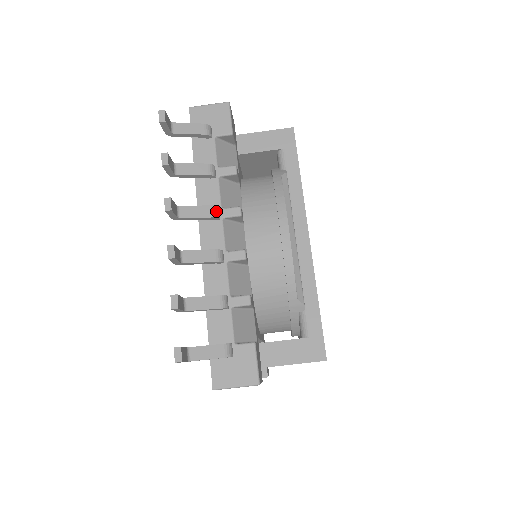
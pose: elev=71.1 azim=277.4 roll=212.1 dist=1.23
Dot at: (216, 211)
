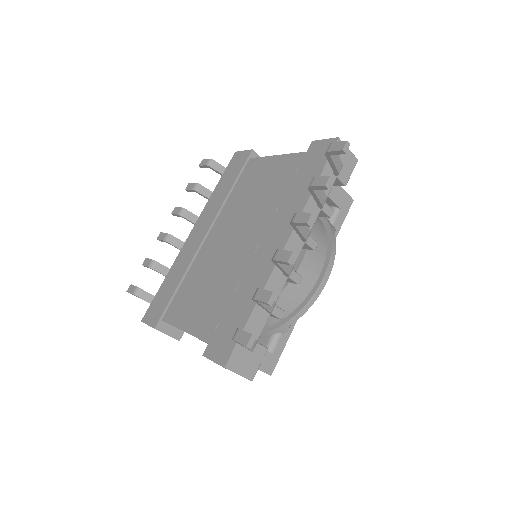
Dot at: occluded
